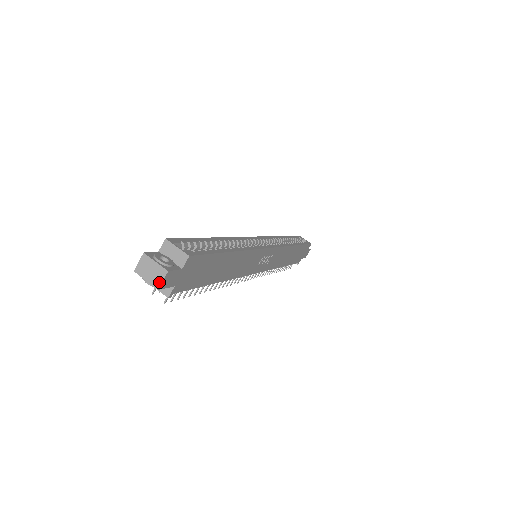
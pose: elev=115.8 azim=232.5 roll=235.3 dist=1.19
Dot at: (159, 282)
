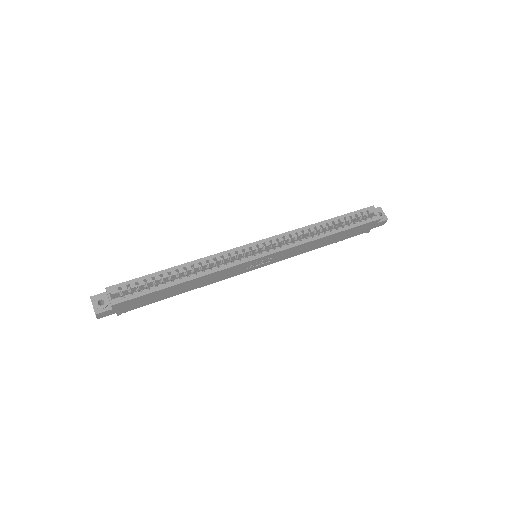
Dot at: (96, 316)
